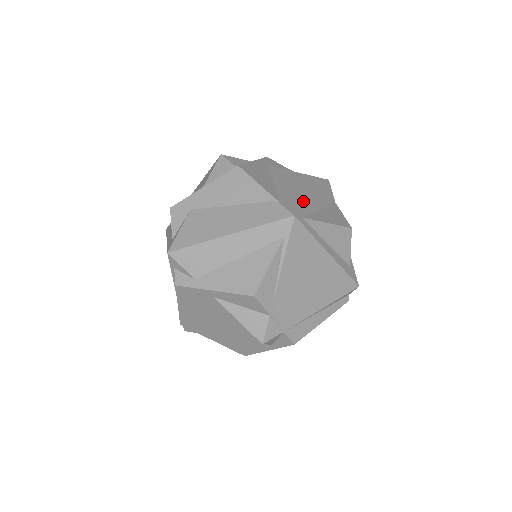
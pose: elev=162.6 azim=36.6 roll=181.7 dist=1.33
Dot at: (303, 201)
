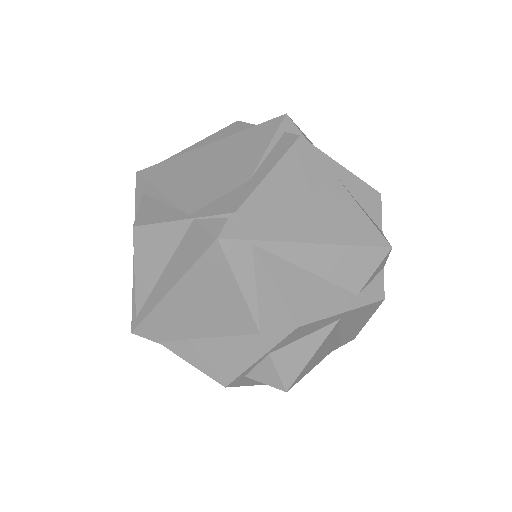
Dot at: occluded
